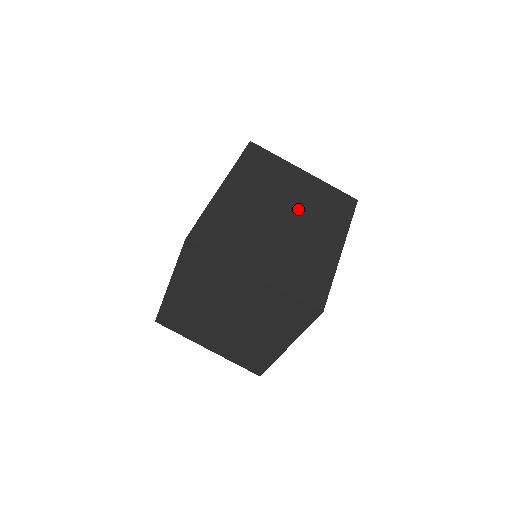
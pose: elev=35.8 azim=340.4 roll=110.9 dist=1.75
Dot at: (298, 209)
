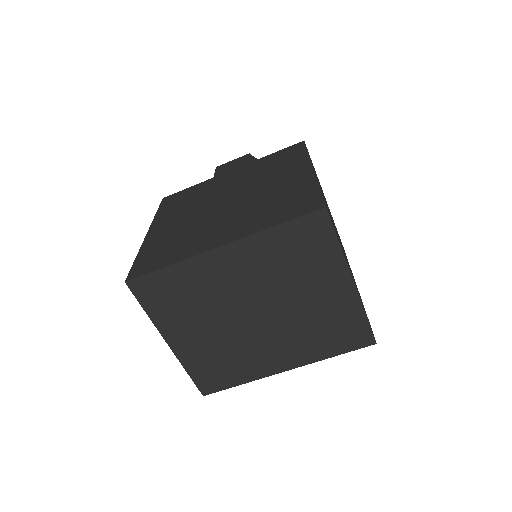
Dot at: occluded
